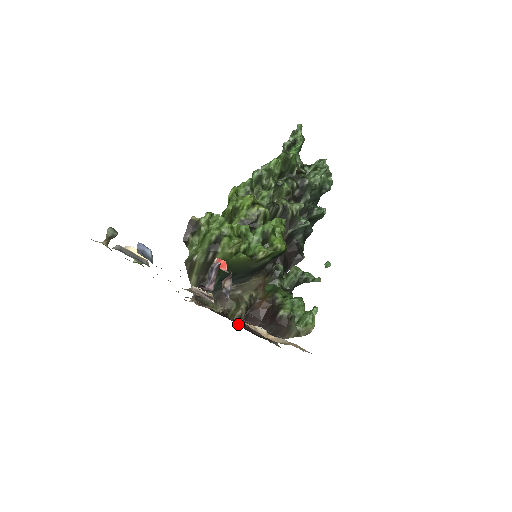
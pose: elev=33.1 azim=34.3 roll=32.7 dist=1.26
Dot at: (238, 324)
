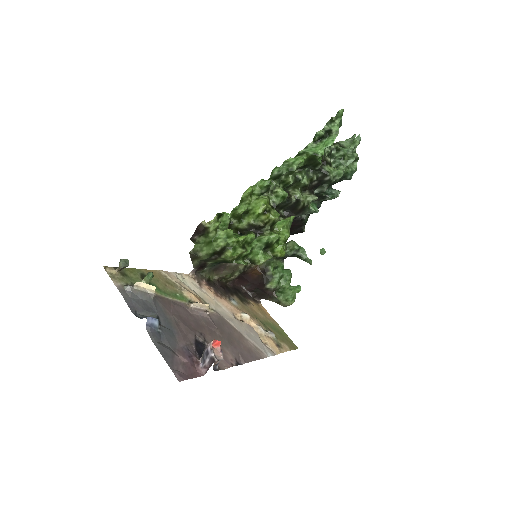
Dot at: (230, 282)
